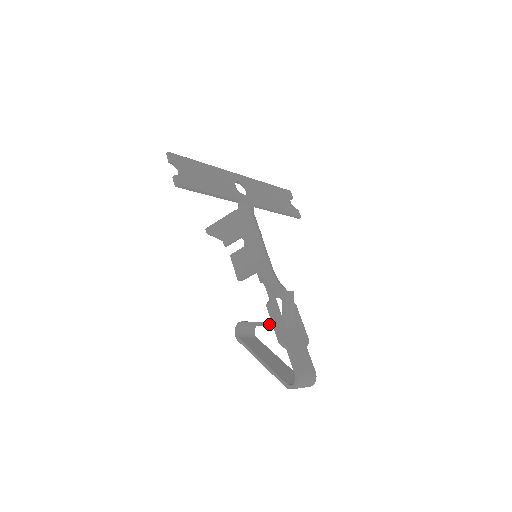
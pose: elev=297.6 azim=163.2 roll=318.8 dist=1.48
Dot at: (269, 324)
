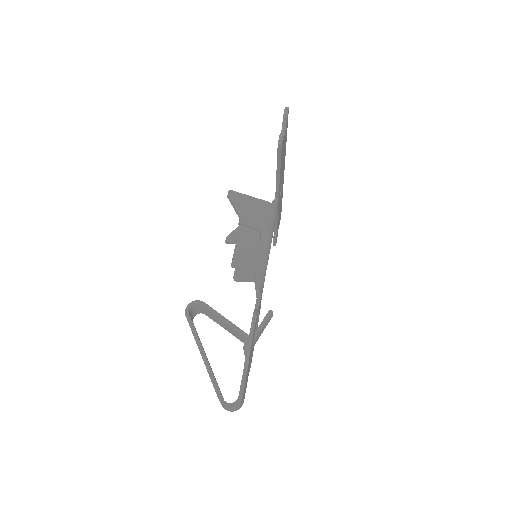
Dot at: (239, 329)
